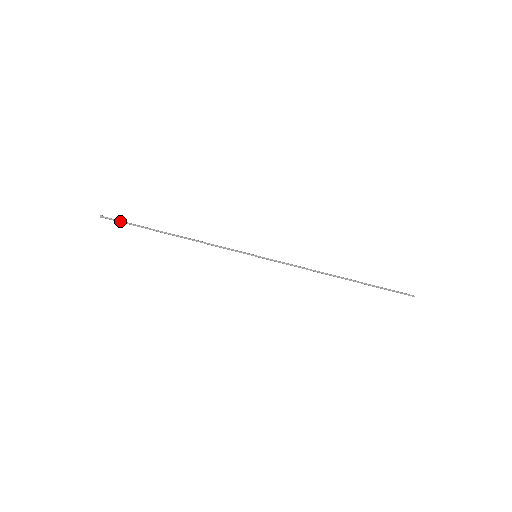
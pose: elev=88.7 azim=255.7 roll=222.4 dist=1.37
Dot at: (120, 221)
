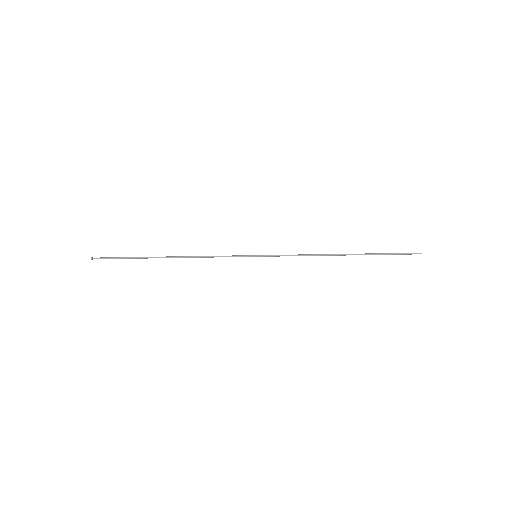
Dot at: (112, 258)
